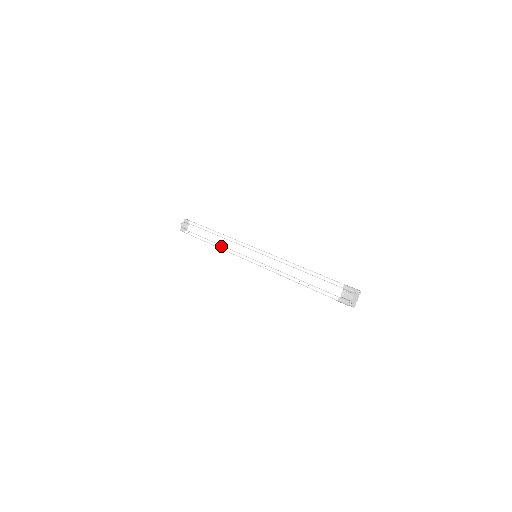
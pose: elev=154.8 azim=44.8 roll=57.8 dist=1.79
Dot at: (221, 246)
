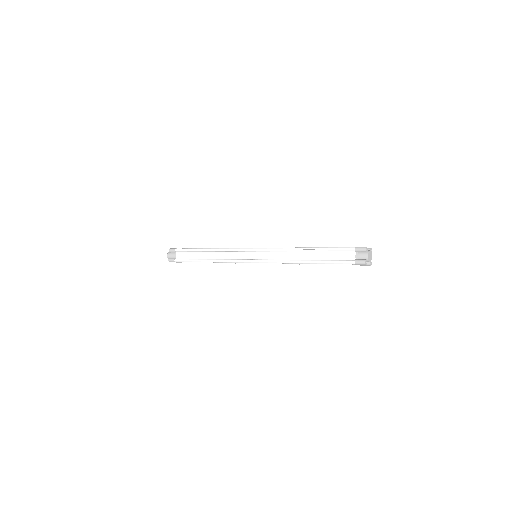
Dot at: (217, 260)
